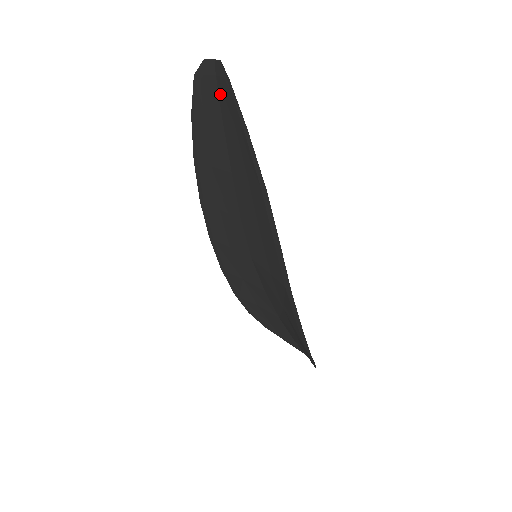
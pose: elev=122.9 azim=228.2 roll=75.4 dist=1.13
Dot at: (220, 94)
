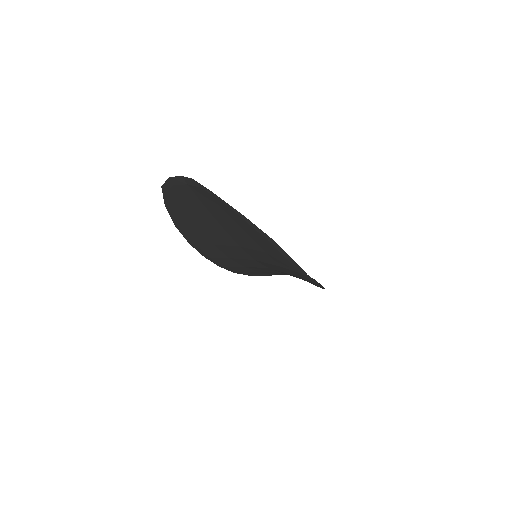
Dot at: (197, 194)
